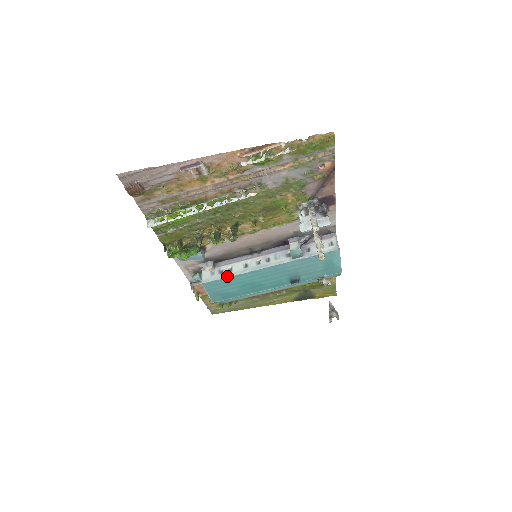
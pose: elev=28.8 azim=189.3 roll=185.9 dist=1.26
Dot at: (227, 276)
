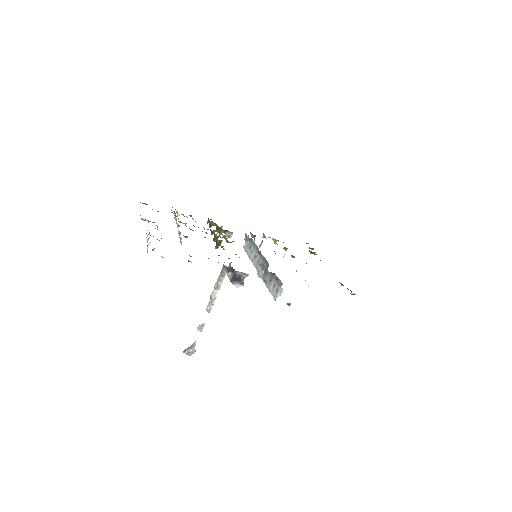
Dot at: (248, 255)
